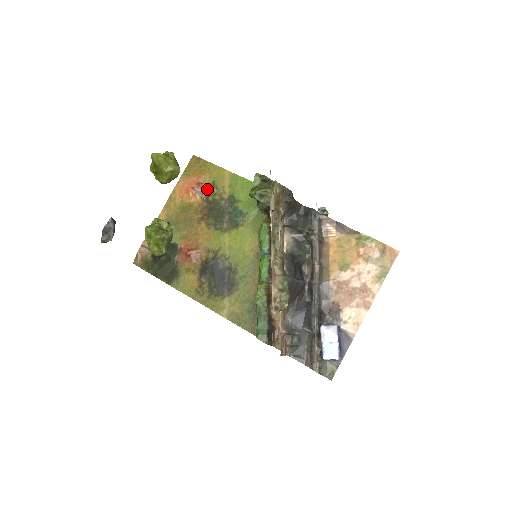
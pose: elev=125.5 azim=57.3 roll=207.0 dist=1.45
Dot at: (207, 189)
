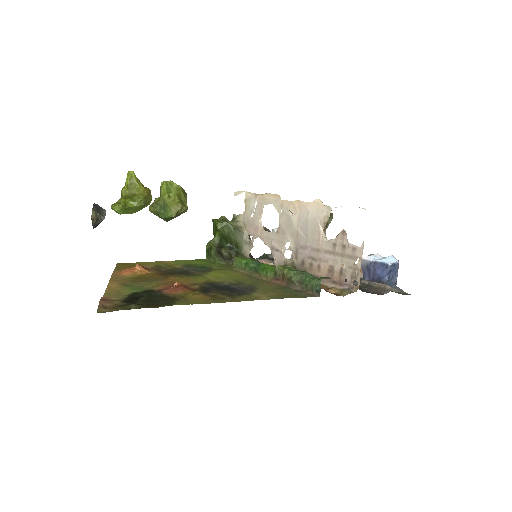
Dot at: (153, 268)
